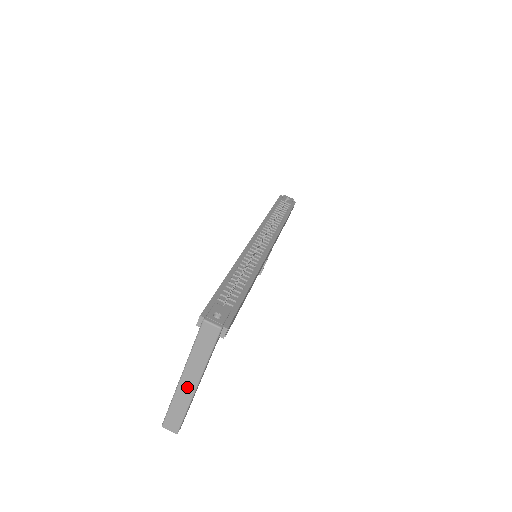
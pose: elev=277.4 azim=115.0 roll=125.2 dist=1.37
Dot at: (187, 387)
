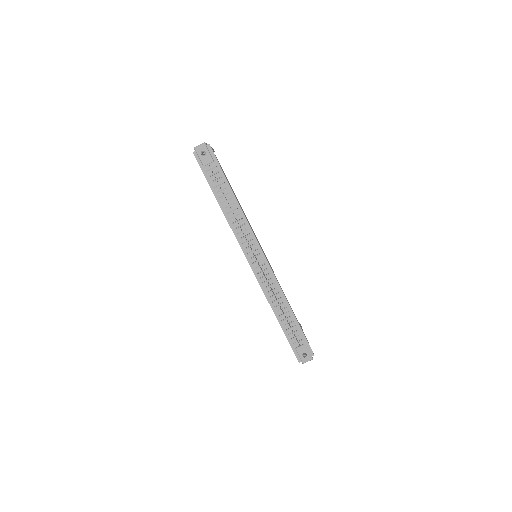
Dot at: occluded
